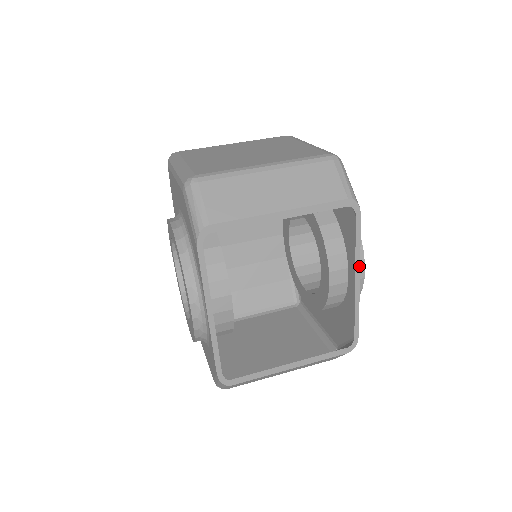
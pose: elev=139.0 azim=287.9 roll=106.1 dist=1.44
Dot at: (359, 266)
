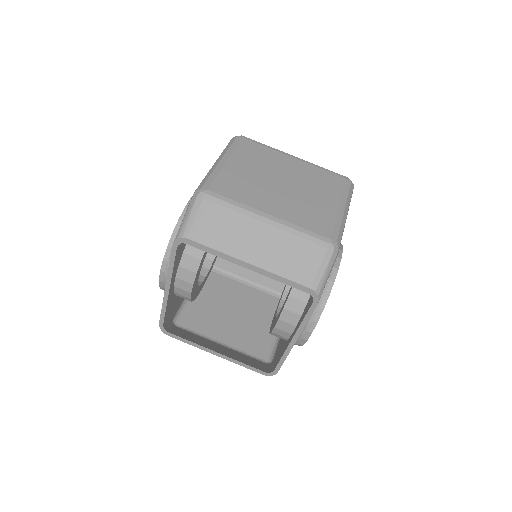
Dot at: (299, 334)
